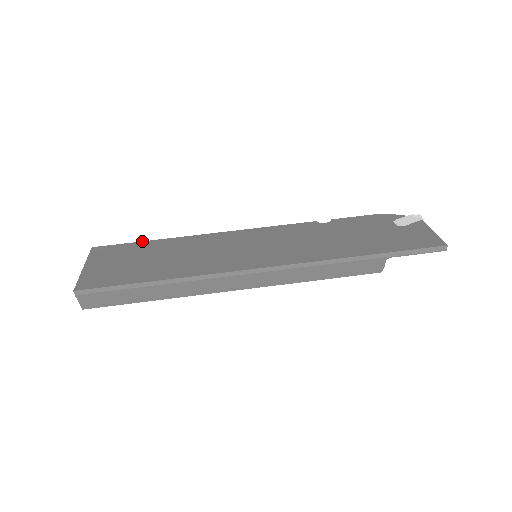
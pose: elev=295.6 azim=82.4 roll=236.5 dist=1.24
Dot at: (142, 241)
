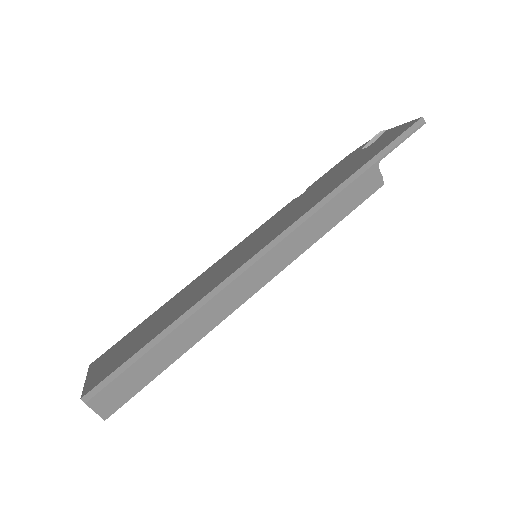
Dot at: (138, 325)
